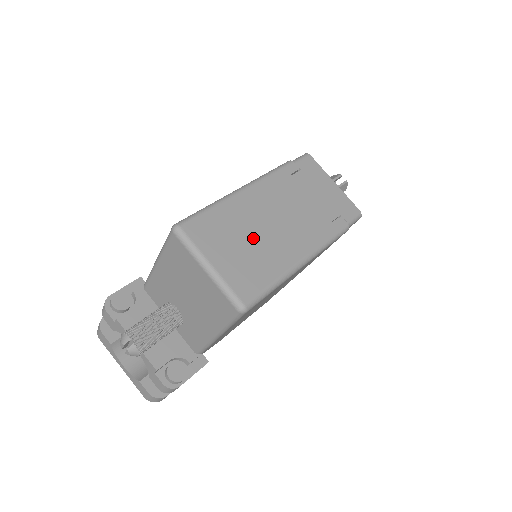
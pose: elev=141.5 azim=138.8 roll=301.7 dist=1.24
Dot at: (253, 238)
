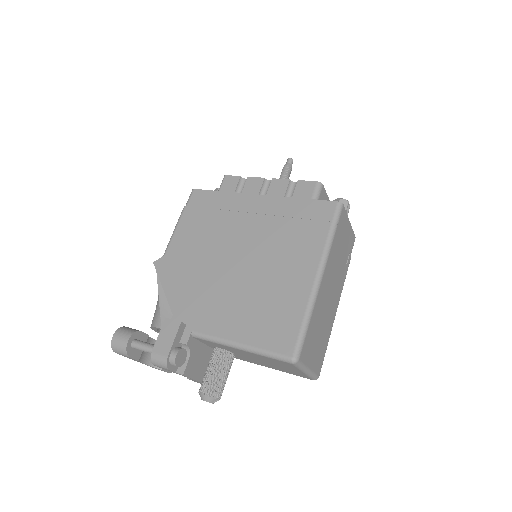
Dot at: (322, 325)
